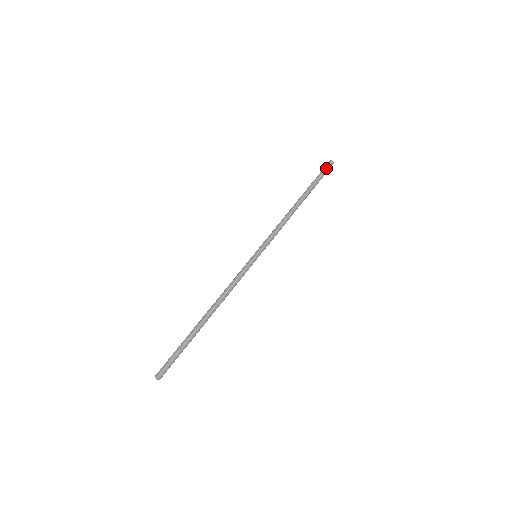
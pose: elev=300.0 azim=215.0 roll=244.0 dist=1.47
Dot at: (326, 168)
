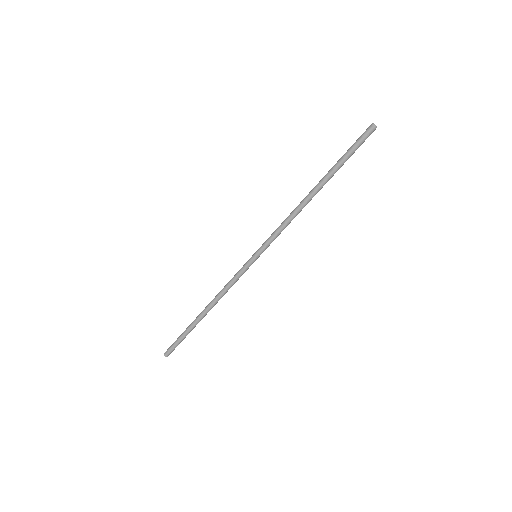
Dot at: (364, 140)
